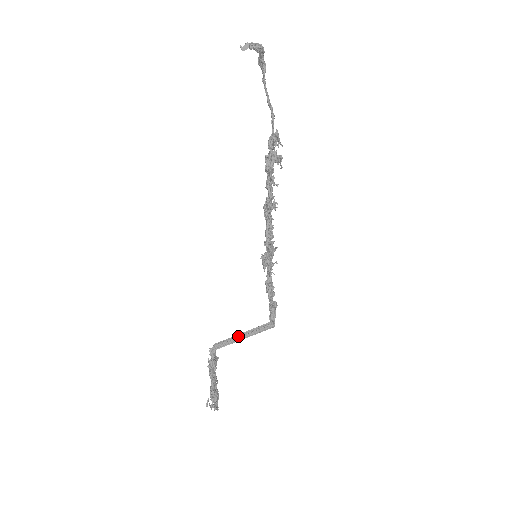
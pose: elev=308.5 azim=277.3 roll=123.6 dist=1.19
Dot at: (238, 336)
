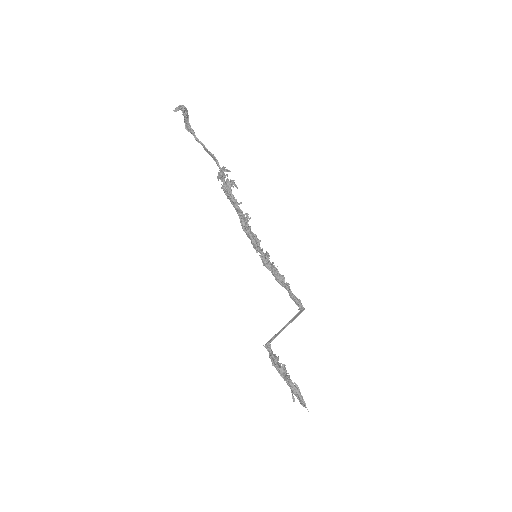
Dot at: (281, 329)
